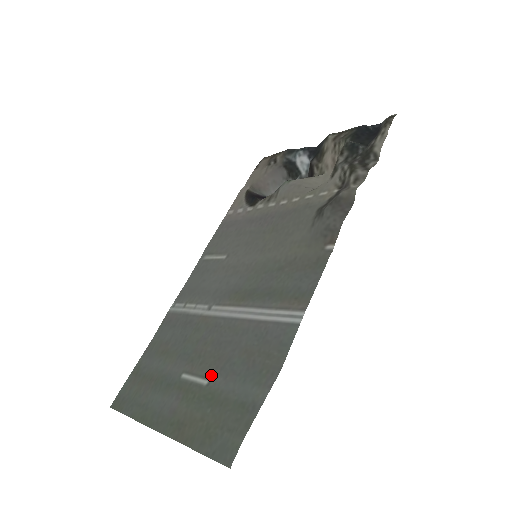
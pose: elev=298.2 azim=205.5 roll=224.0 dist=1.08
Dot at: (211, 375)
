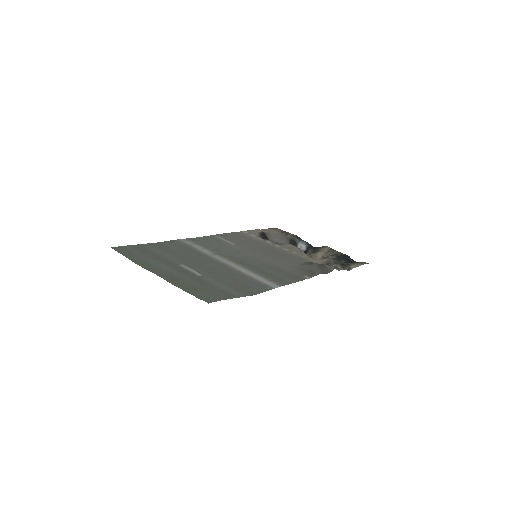
Dot at: (205, 274)
